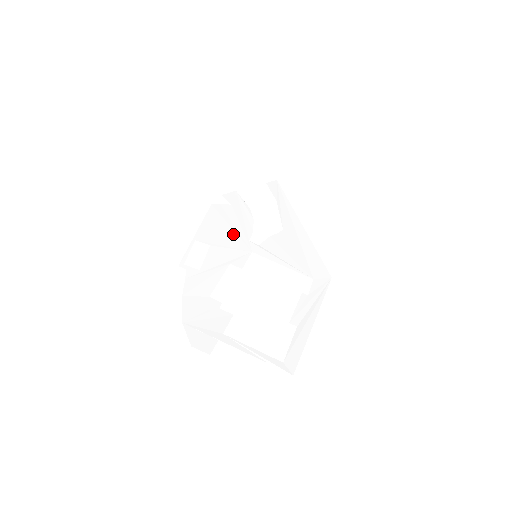
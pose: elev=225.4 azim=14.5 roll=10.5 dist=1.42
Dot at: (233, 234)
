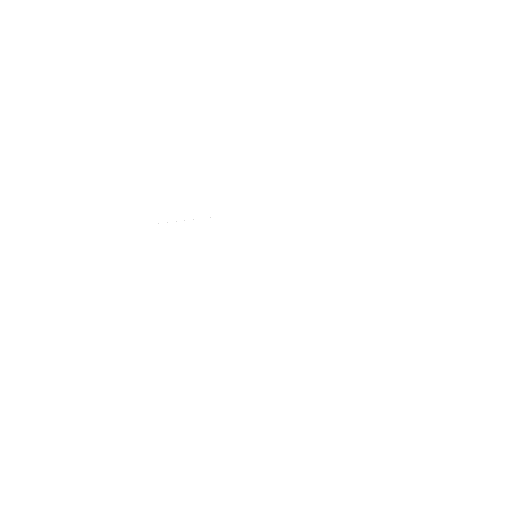
Dot at: occluded
